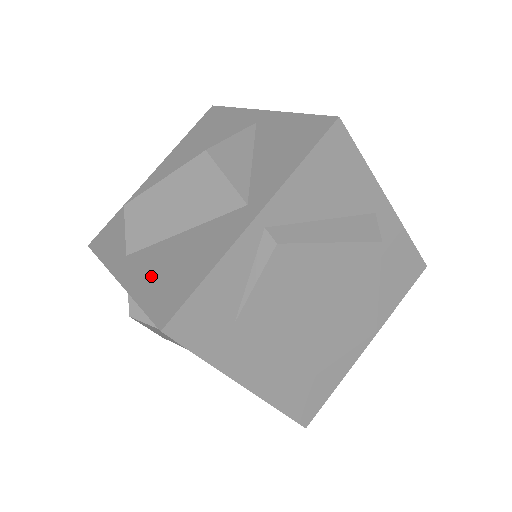
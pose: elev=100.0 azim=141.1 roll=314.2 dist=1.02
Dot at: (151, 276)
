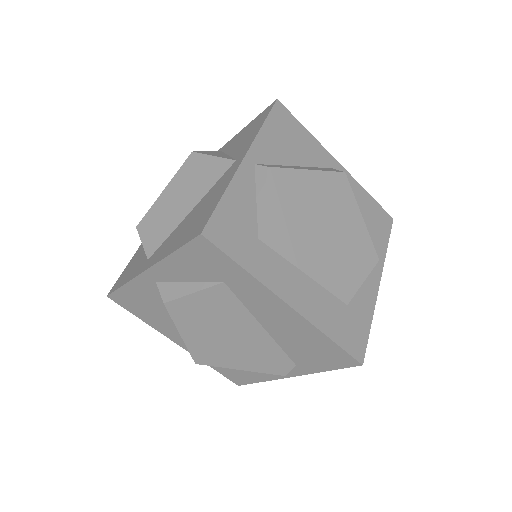
Dot at: (177, 238)
